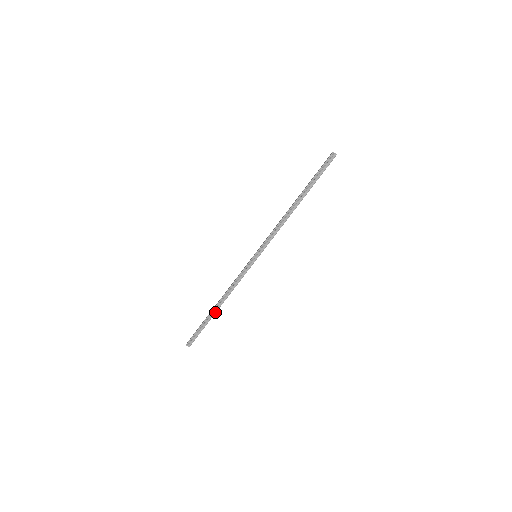
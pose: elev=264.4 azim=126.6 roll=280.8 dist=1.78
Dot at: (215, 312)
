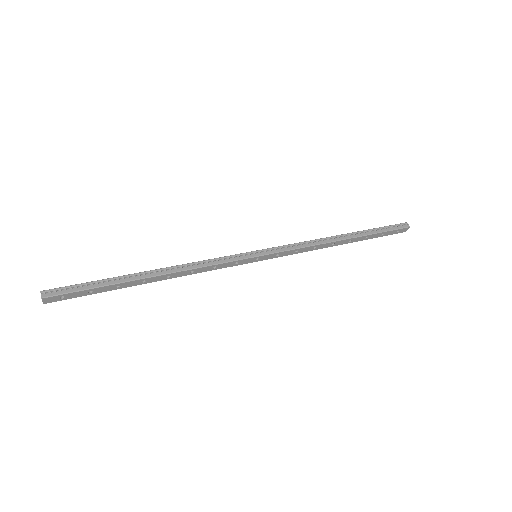
Dot at: (140, 277)
